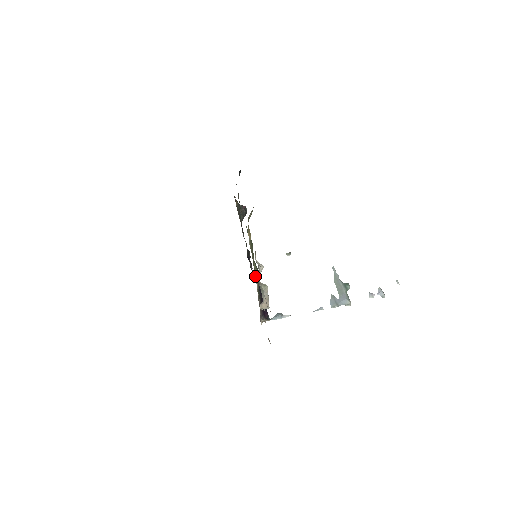
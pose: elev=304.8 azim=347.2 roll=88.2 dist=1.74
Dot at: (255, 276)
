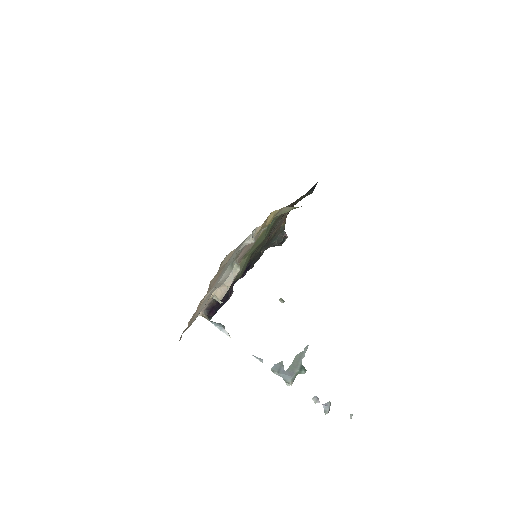
Dot at: (238, 262)
